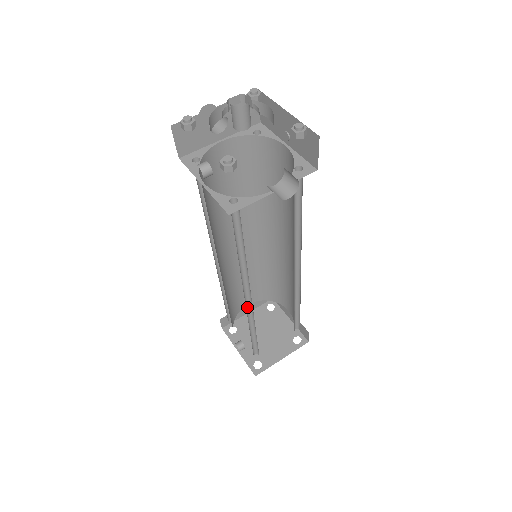
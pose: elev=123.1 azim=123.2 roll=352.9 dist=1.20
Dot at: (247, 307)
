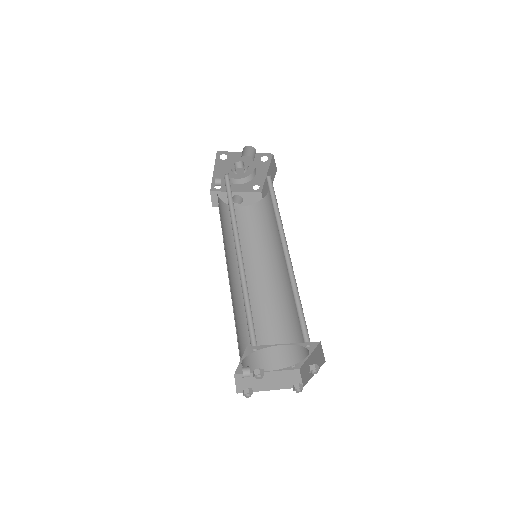
Dot at: (240, 267)
